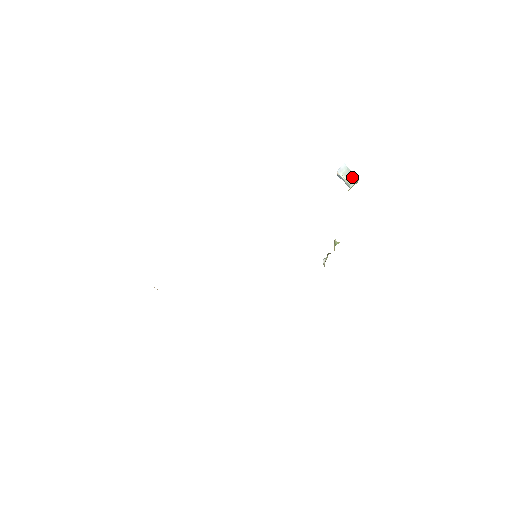
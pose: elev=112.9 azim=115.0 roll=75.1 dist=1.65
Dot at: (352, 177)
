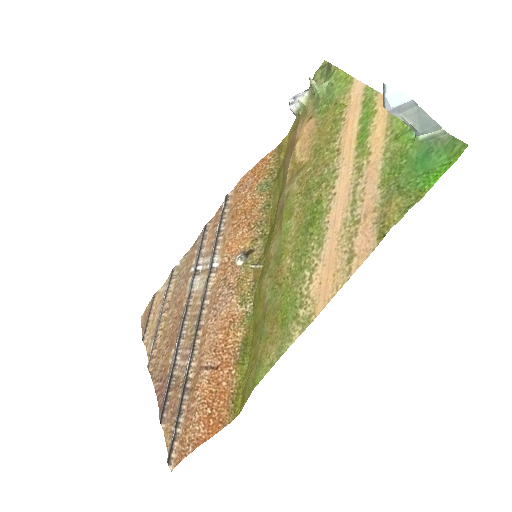
Dot at: (428, 125)
